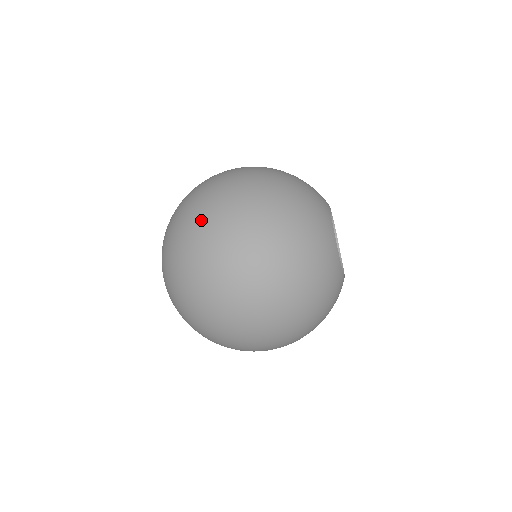
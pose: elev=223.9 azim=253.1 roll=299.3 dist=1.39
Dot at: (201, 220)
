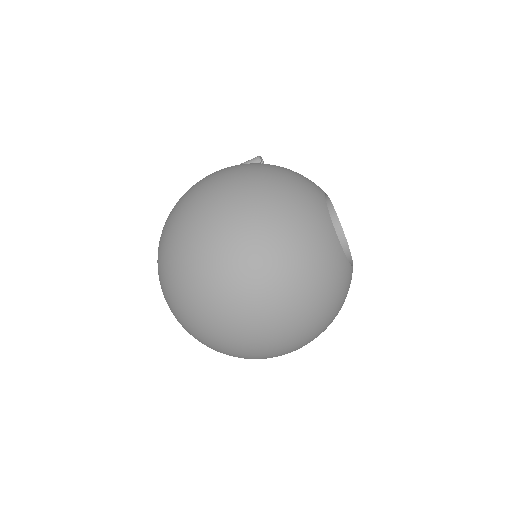
Dot at: (204, 292)
